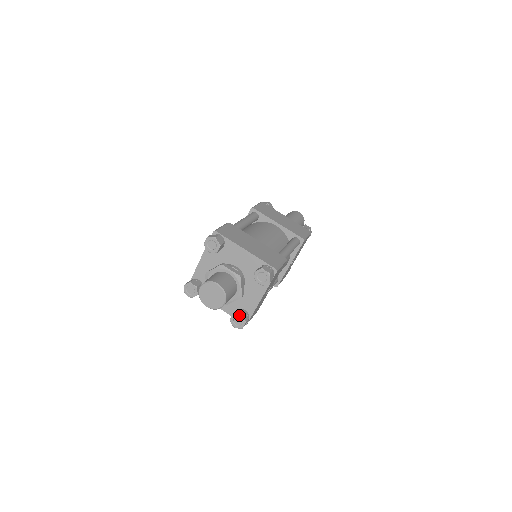
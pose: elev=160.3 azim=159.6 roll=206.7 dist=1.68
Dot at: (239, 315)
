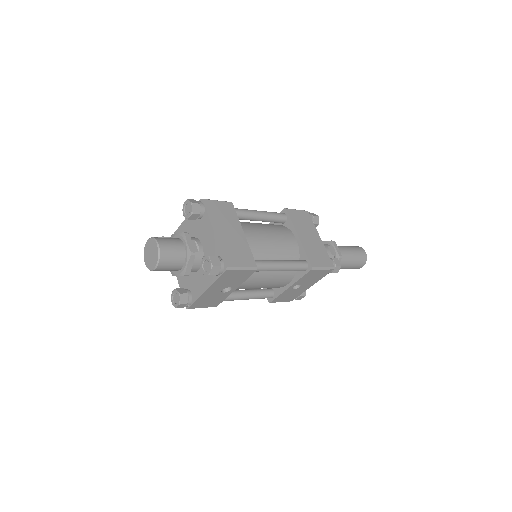
Dot at: (178, 293)
